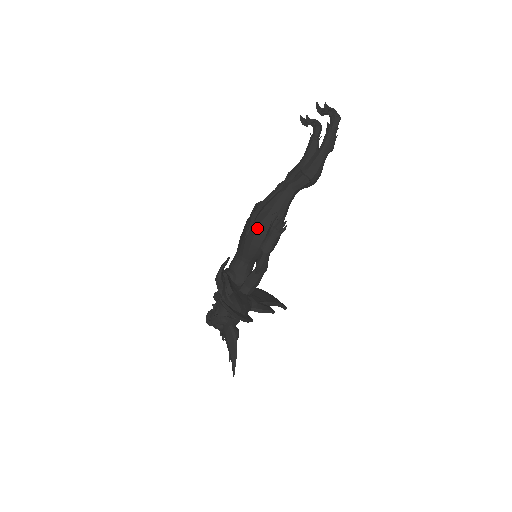
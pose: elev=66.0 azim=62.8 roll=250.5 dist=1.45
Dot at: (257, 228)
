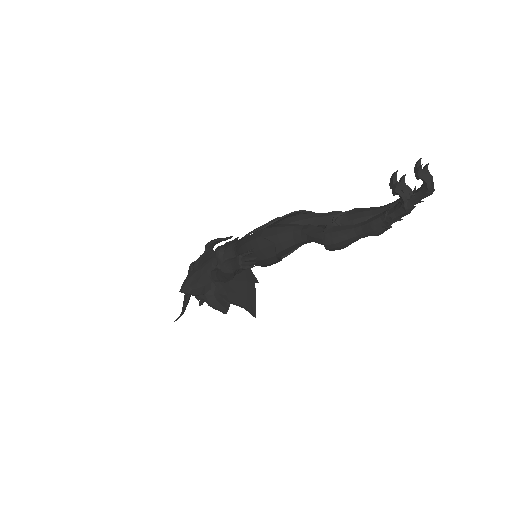
Dot at: (251, 239)
